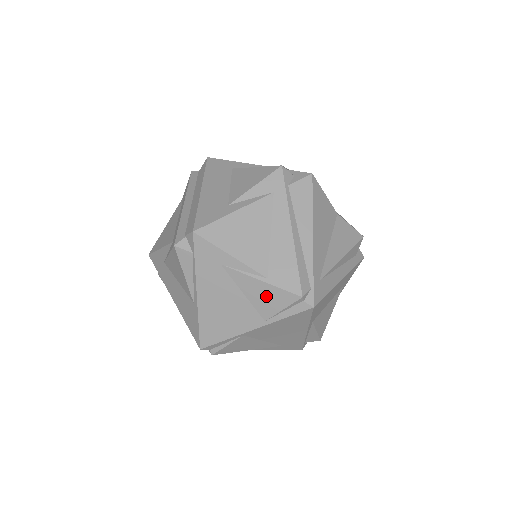
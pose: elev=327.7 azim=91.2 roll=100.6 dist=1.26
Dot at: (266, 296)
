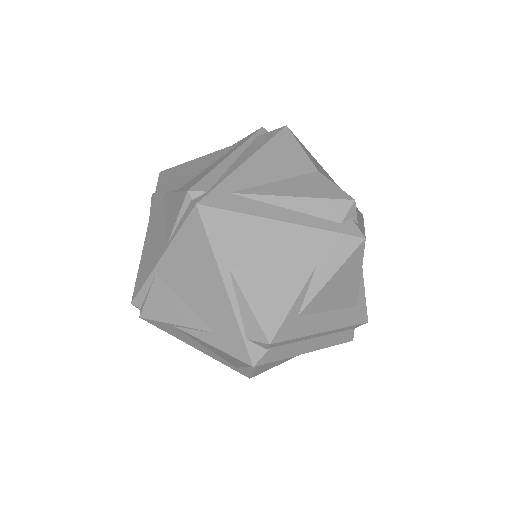
Dot at: (173, 209)
